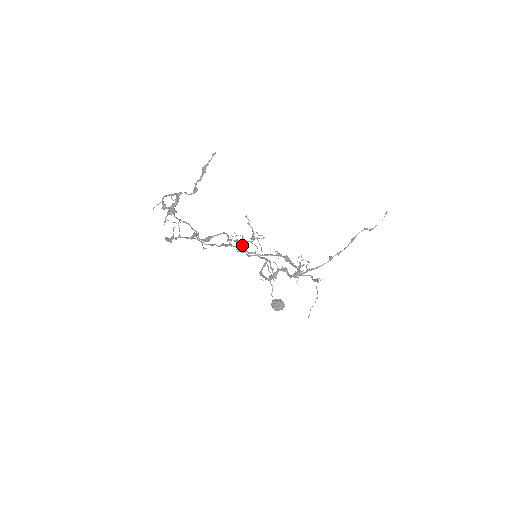
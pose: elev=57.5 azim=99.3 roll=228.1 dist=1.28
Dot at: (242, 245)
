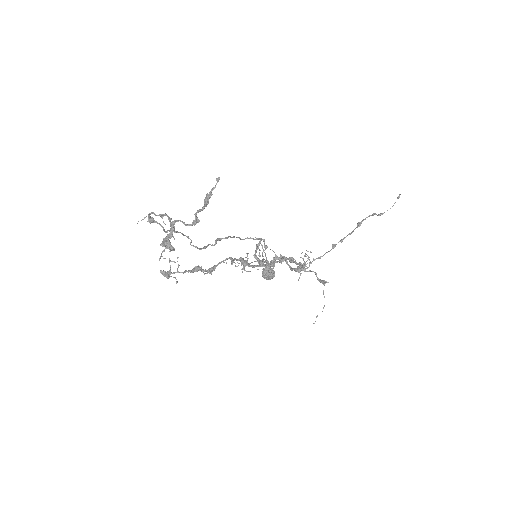
Dot at: occluded
